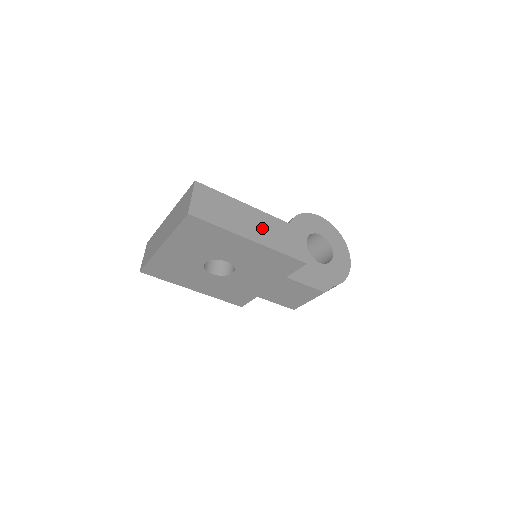
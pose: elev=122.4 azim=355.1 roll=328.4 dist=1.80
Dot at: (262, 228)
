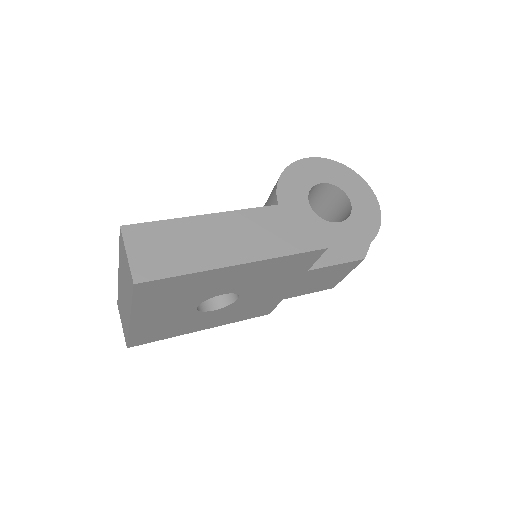
Dot at: (245, 236)
